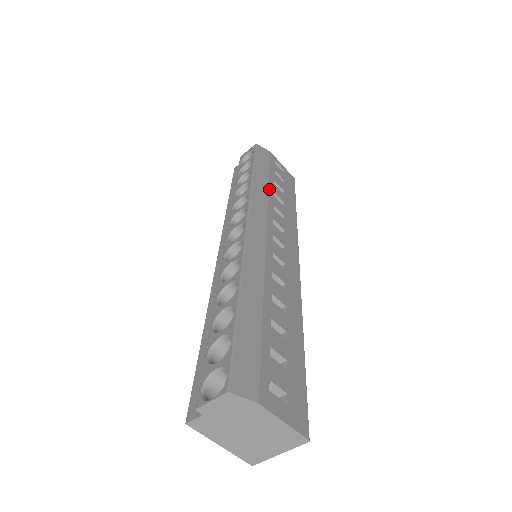
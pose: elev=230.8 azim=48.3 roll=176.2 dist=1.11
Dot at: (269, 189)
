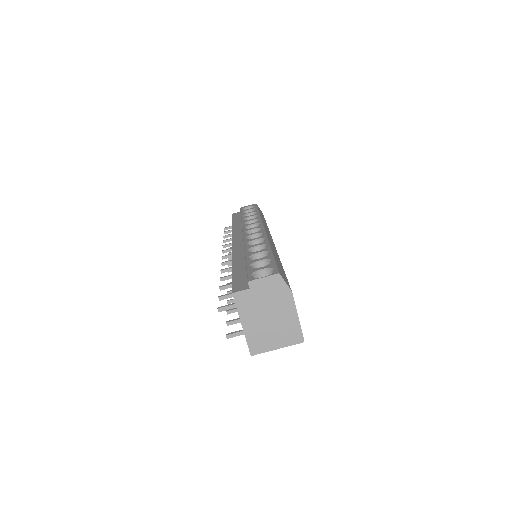
Dot at: occluded
